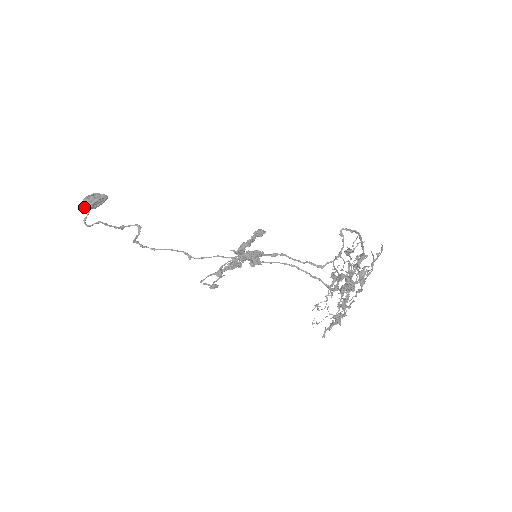
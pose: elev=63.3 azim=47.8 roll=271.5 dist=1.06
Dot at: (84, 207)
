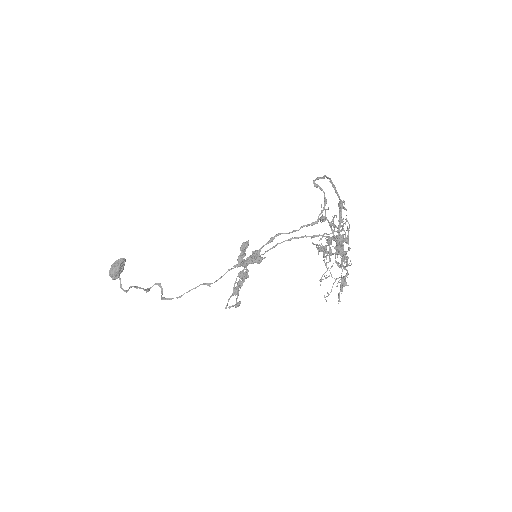
Dot at: (114, 278)
